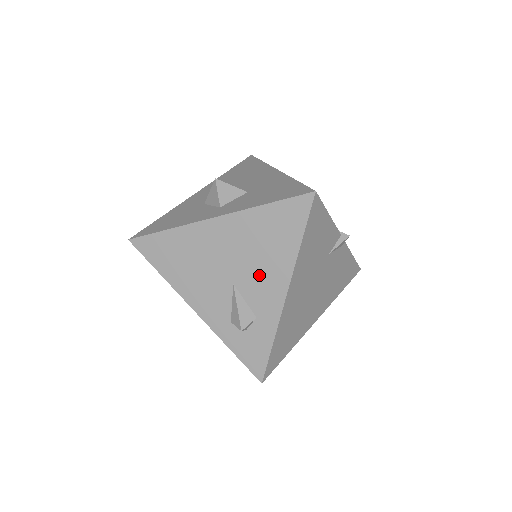
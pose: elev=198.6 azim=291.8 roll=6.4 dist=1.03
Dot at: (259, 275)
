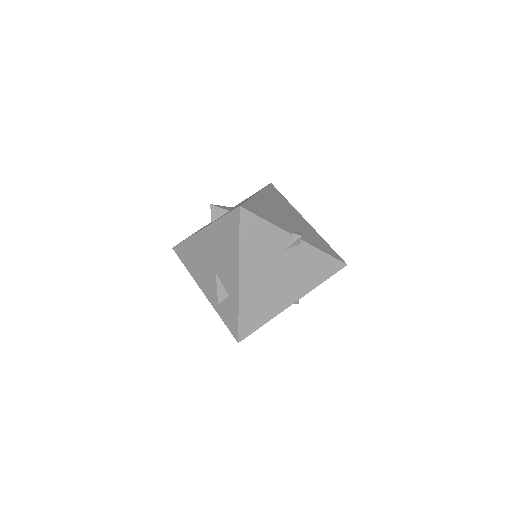
Dot at: (225, 266)
